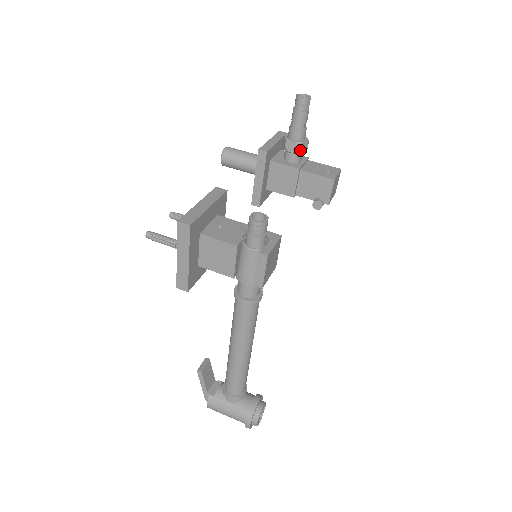
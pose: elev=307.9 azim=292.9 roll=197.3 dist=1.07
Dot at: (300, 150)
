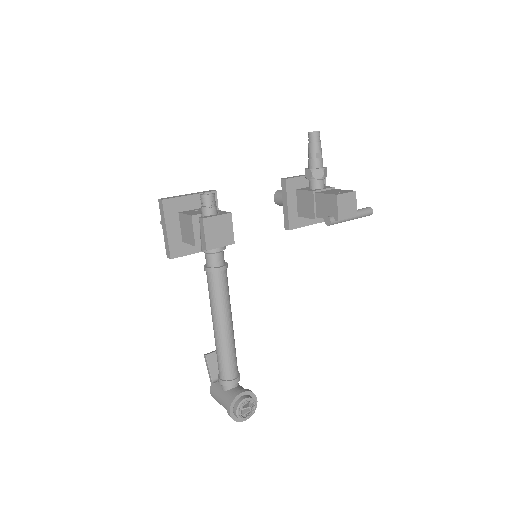
Dot at: (315, 176)
